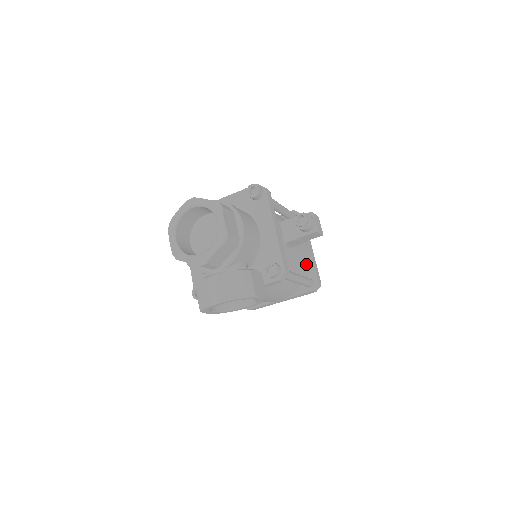
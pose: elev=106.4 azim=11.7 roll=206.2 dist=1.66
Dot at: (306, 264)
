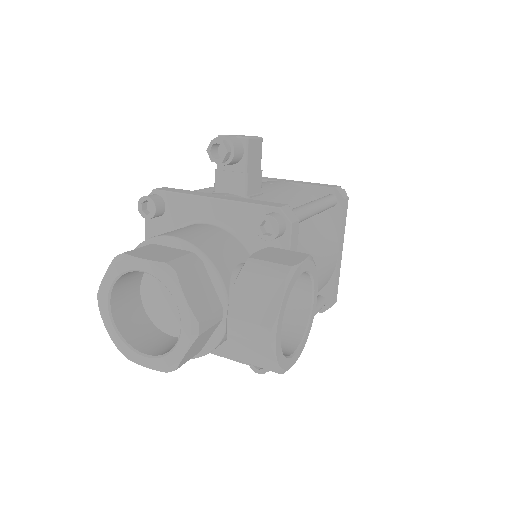
Dot at: (301, 193)
